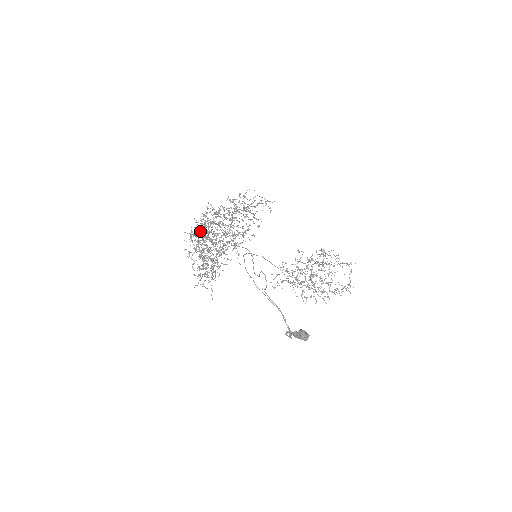
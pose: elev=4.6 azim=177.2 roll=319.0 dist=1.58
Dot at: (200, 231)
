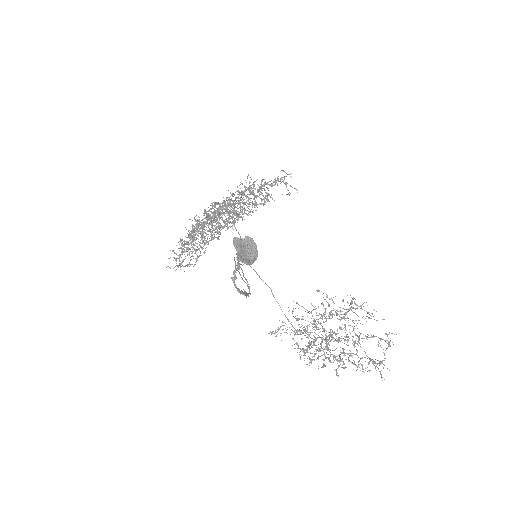
Dot at: (206, 221)
